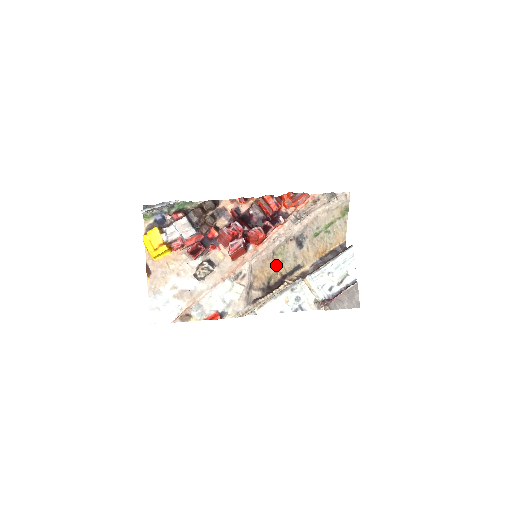
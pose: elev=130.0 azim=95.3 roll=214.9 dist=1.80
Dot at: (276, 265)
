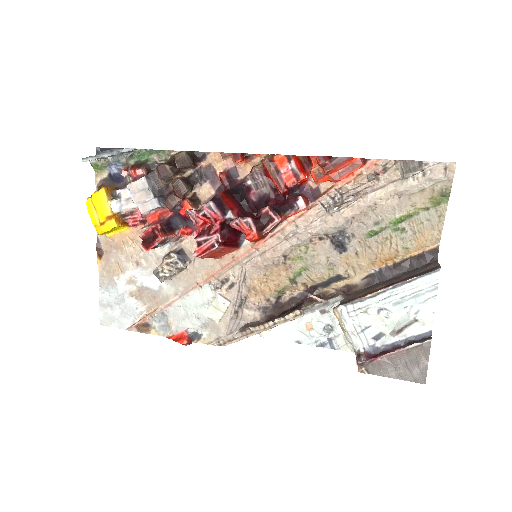
Dot at: (292, 273)
